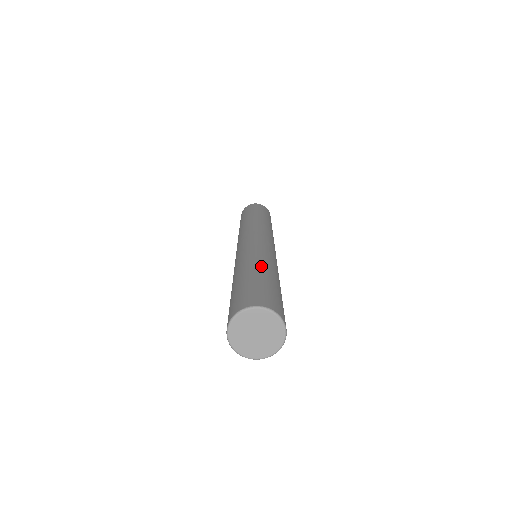
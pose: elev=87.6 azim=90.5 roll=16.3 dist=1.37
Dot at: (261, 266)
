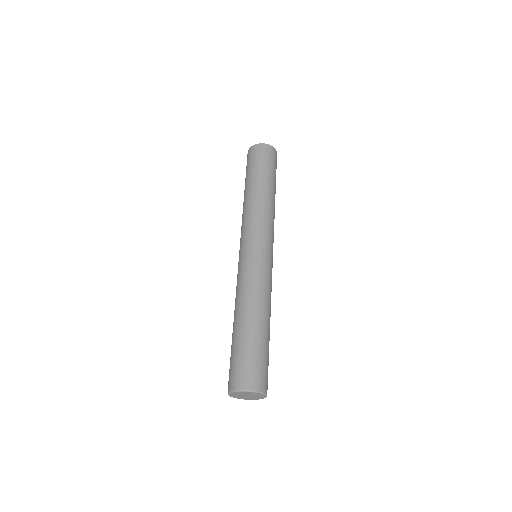
Dot at: (258, 317)
